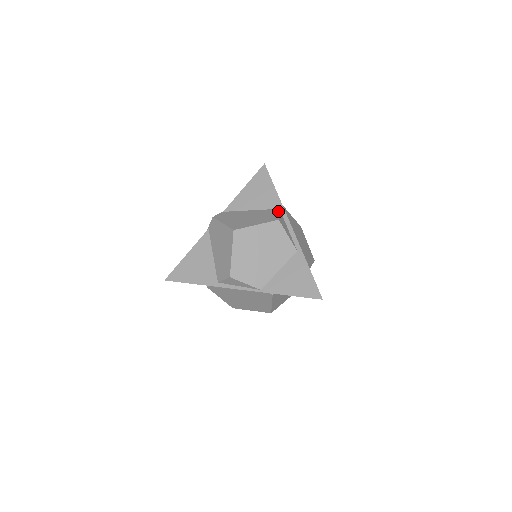
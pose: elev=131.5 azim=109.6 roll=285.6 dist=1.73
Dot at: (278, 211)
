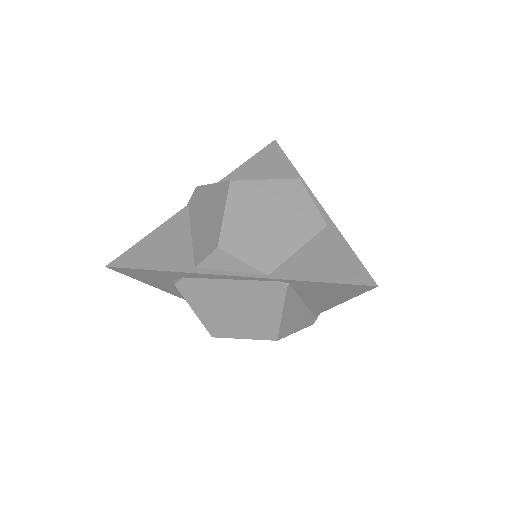
Dot at: occluded
